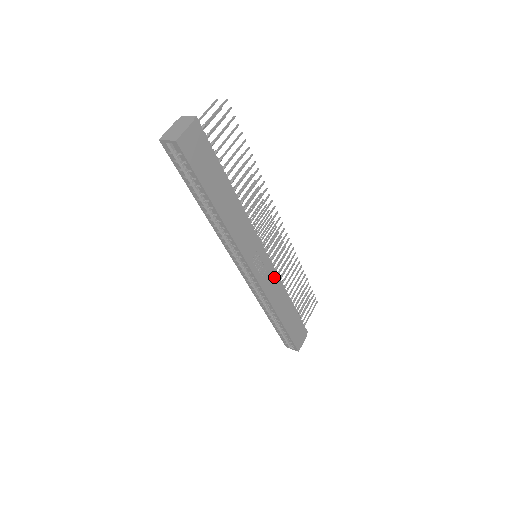
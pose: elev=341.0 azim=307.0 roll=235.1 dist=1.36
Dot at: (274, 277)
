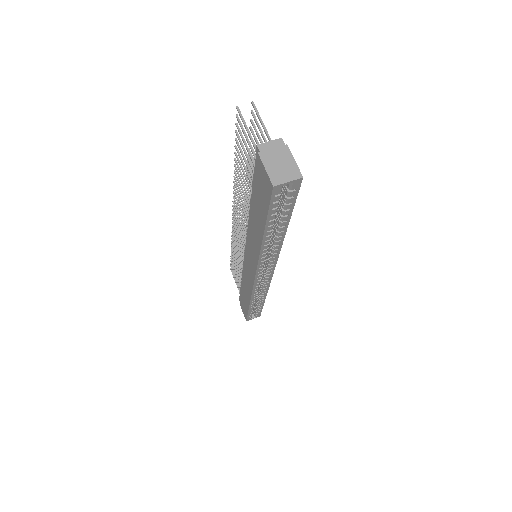
Dot at: occluded
